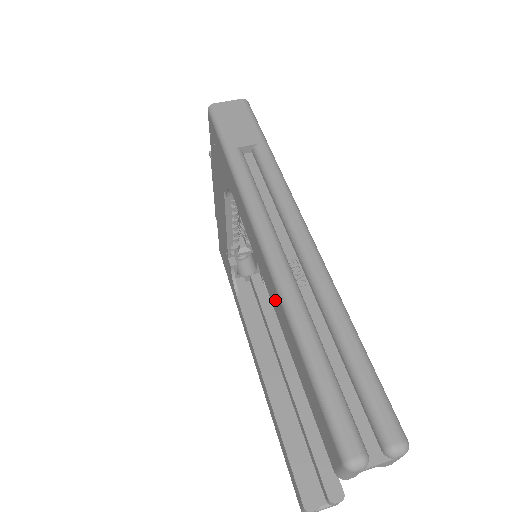
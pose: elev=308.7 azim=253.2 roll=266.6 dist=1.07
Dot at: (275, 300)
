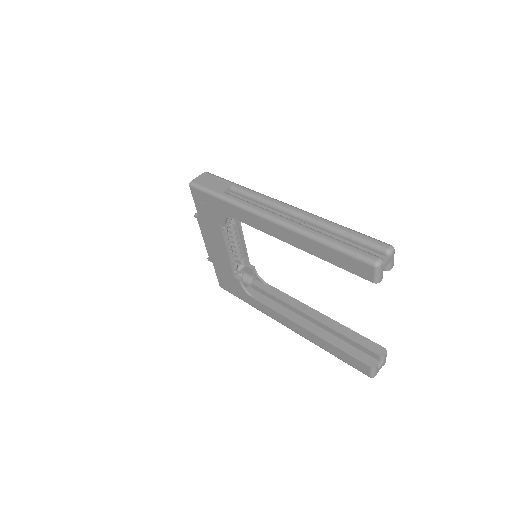
Dot at: (295, 240)
